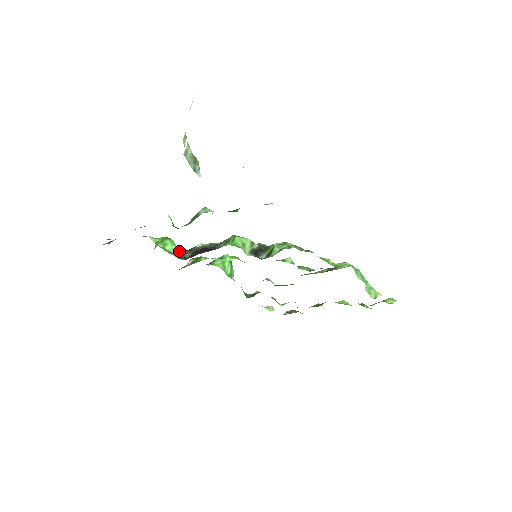
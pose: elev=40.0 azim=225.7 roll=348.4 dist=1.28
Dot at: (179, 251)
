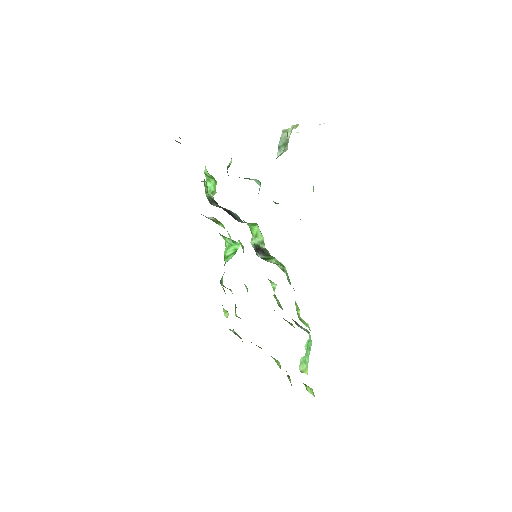
Dot at: (213, 199)
